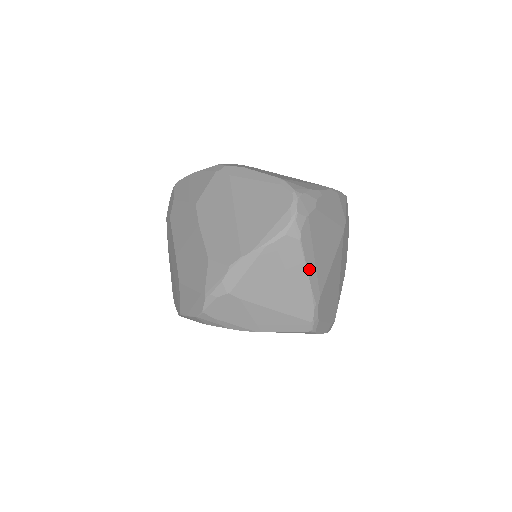
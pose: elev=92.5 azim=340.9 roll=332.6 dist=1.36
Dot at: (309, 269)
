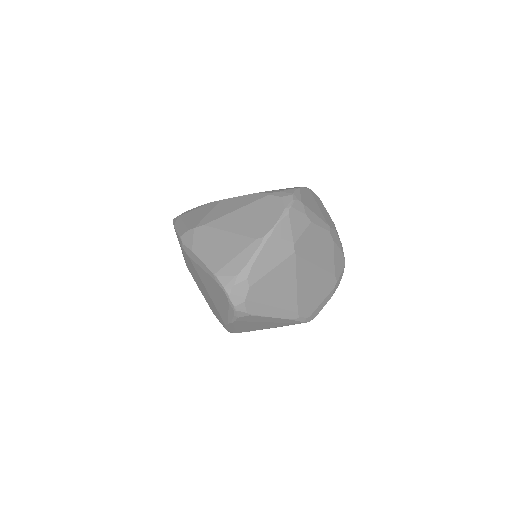
Dot at: (273, 315)
